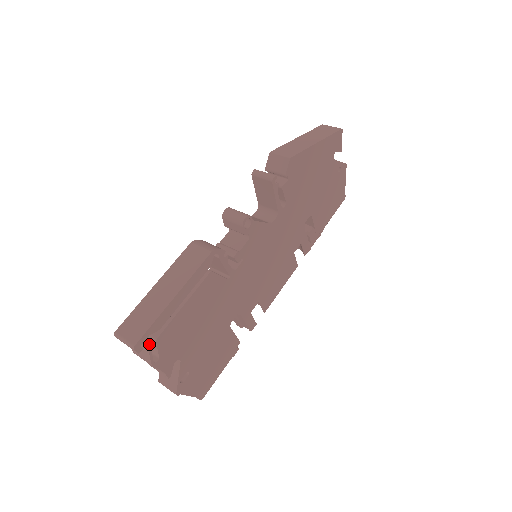
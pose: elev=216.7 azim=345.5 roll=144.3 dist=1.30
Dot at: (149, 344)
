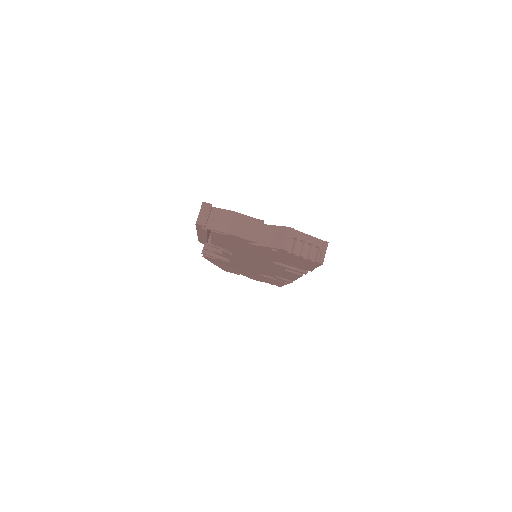
Dot at: (215, 208)
